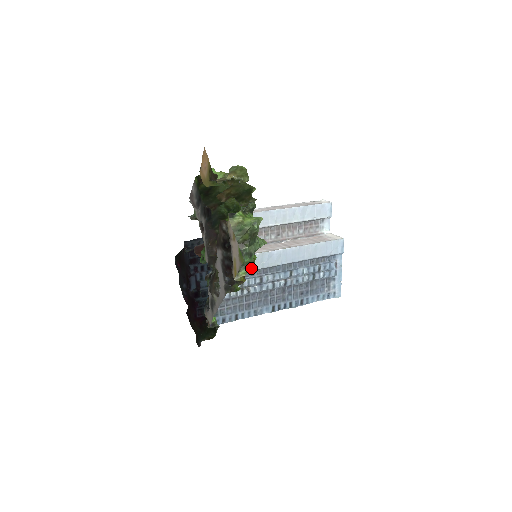
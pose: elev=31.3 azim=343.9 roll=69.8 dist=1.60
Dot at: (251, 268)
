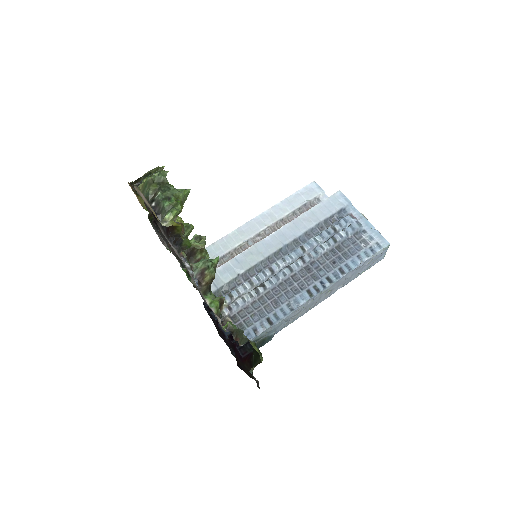
Dot at: (179, 211)
